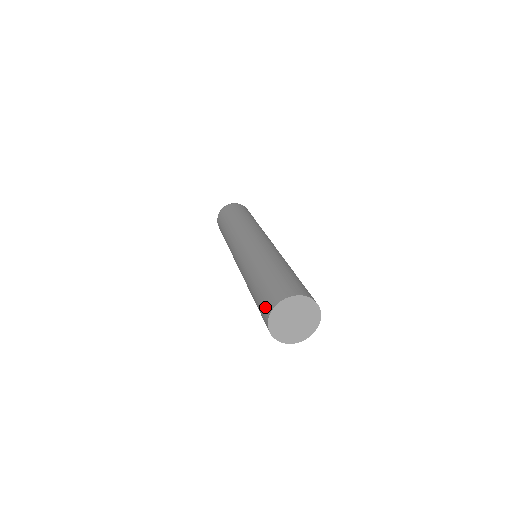
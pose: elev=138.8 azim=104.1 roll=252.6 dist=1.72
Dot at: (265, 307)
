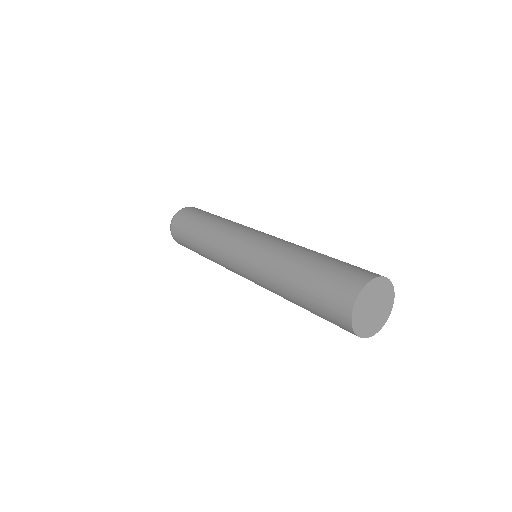
Dot at: (340, 298)
